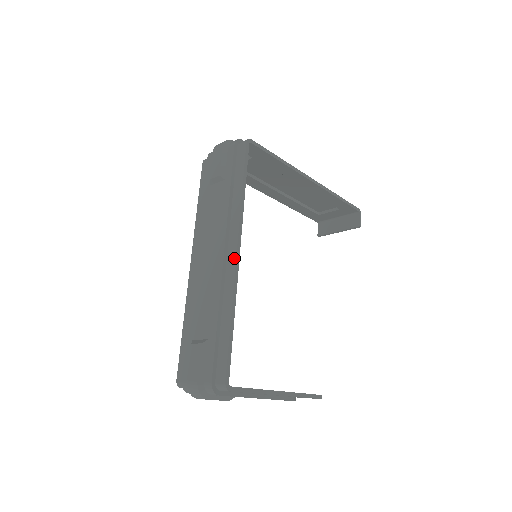
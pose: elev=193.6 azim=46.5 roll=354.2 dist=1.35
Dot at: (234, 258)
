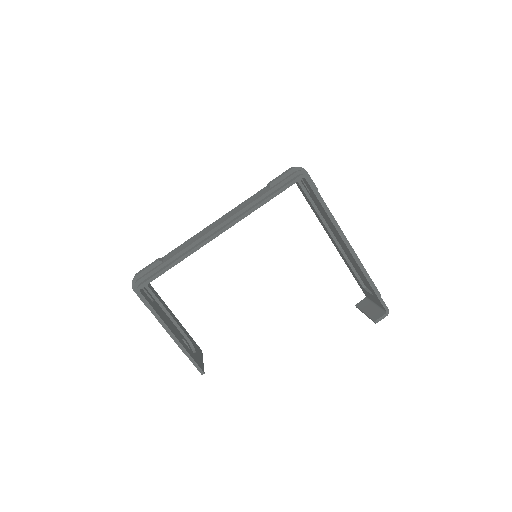
Dot at: (216, 233)
